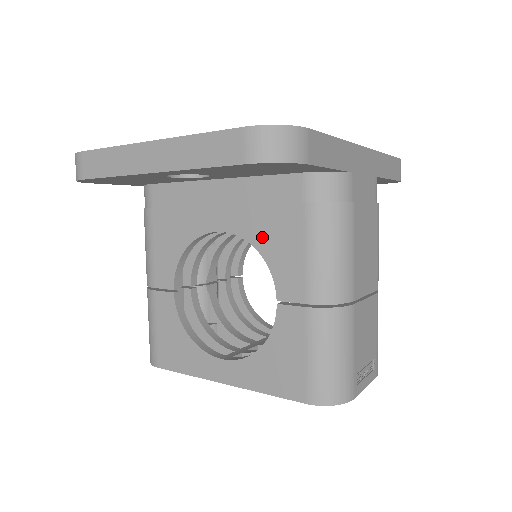
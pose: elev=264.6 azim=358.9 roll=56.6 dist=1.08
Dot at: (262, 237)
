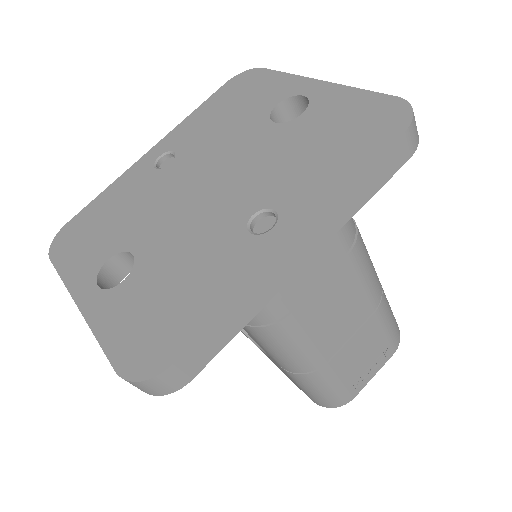
Dot at: occluded
